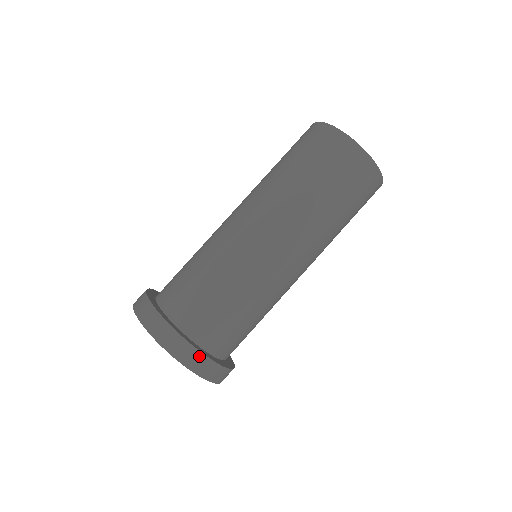
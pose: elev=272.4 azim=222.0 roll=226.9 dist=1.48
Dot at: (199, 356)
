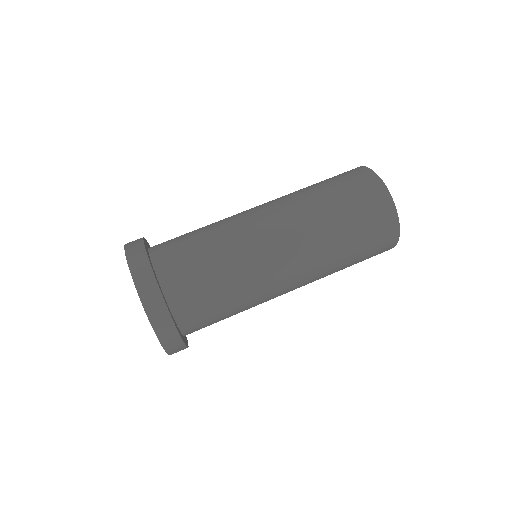
Dot at: (164, 310)
